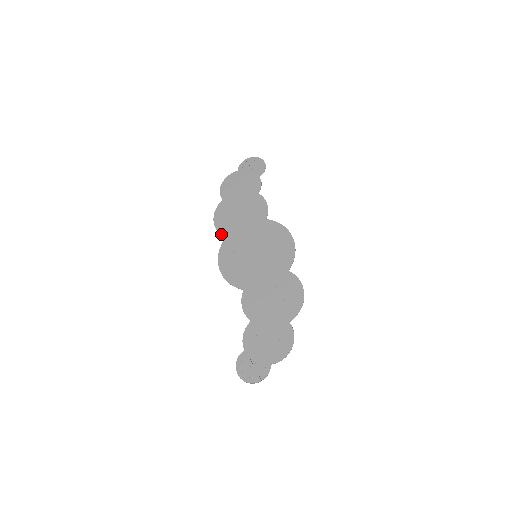
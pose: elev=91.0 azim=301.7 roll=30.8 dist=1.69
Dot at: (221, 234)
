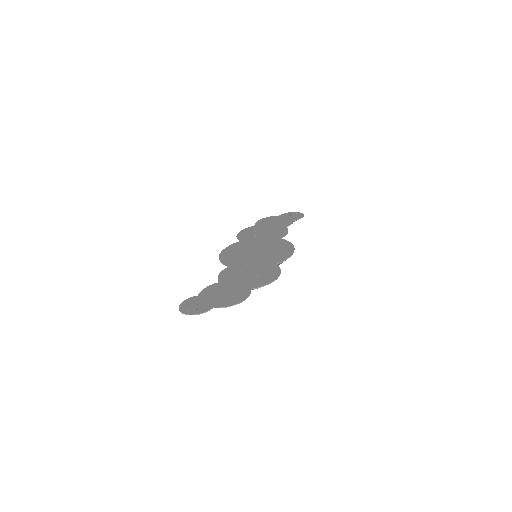
Dot at: (238, 239)
